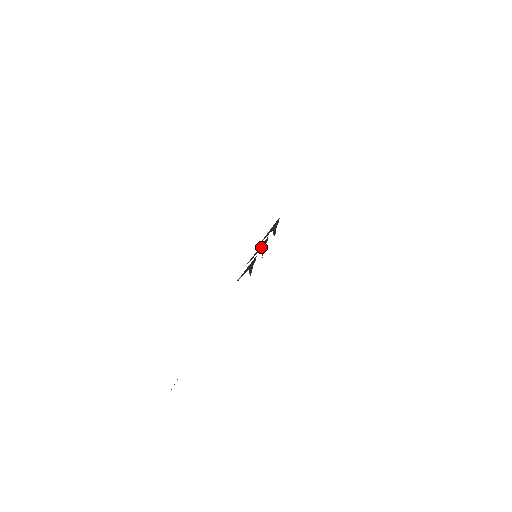
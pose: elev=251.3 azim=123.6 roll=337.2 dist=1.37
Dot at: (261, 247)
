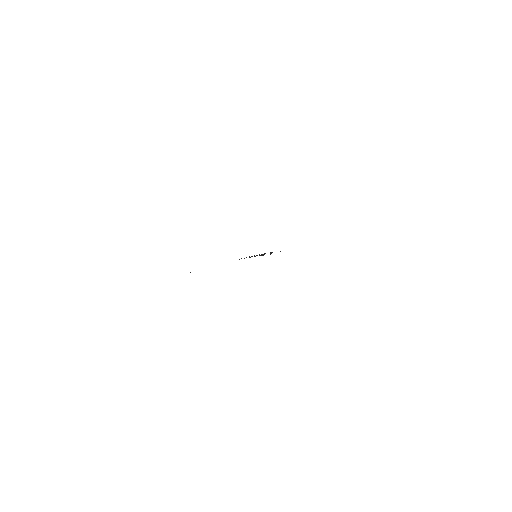
Dot at: occluded
